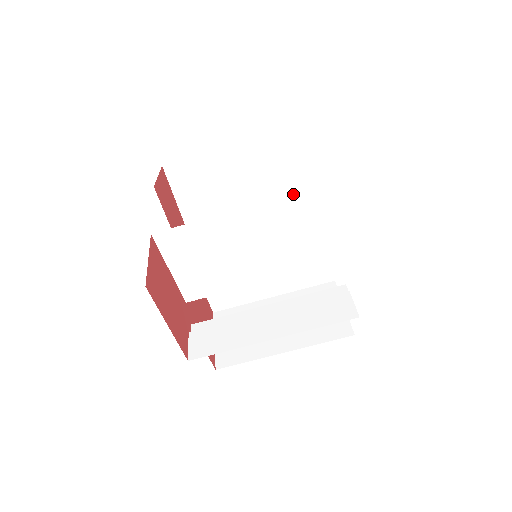
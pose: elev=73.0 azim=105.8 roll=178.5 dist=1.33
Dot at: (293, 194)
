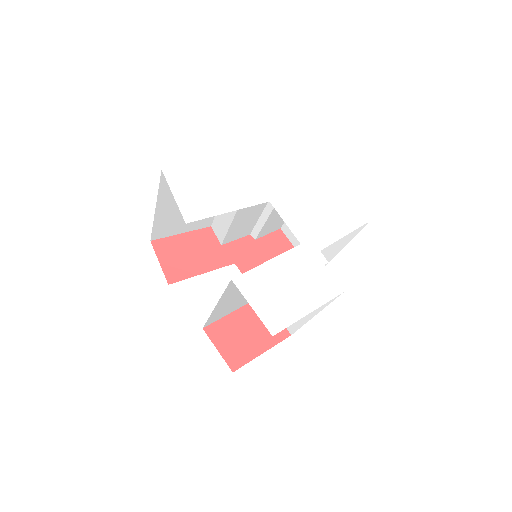
Dot at: (225, 290)
